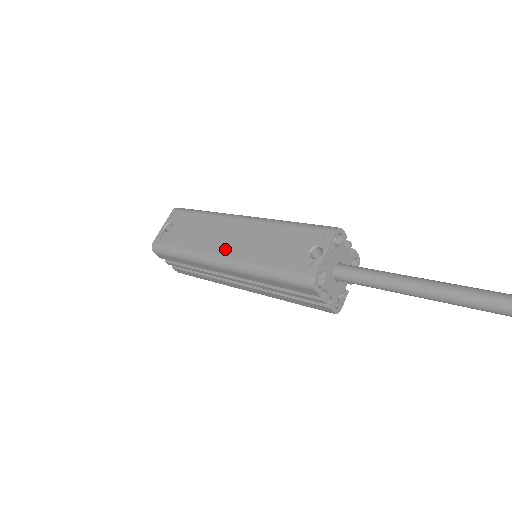
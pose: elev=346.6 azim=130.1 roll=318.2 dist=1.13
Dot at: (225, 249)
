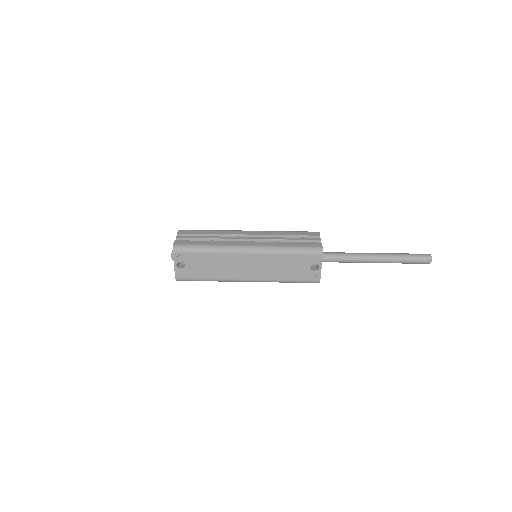
Dot at: (248, 275)
